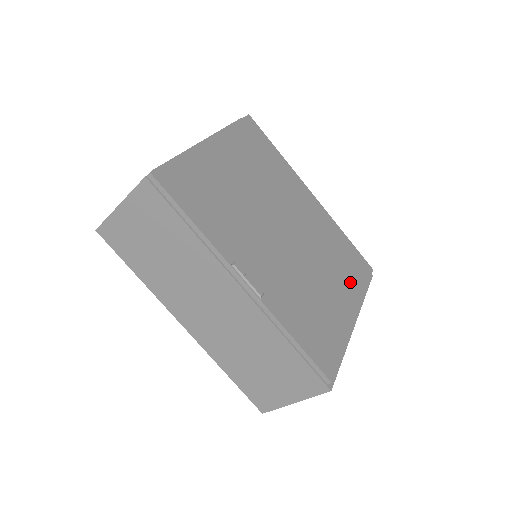
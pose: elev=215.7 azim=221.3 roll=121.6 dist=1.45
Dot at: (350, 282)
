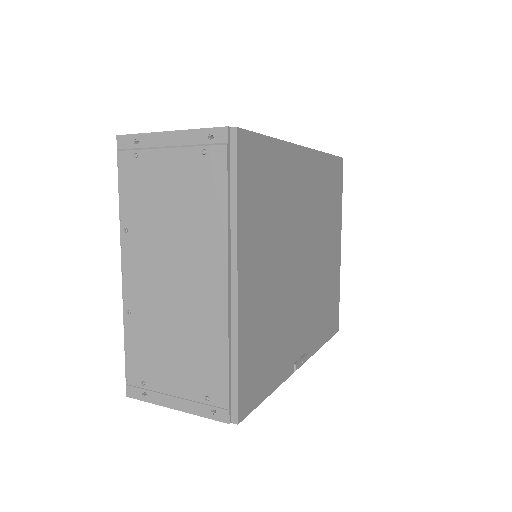
Dot at: (336, 215)
